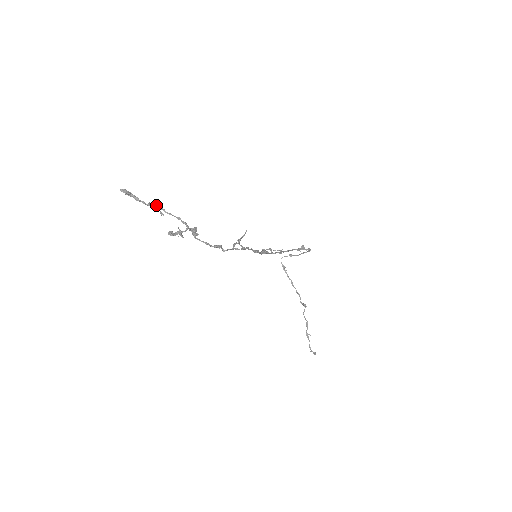
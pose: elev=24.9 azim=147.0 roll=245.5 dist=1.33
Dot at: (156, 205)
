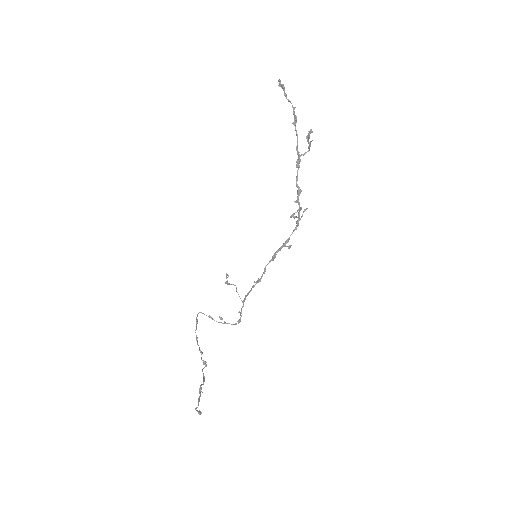
Dot at: occluded
